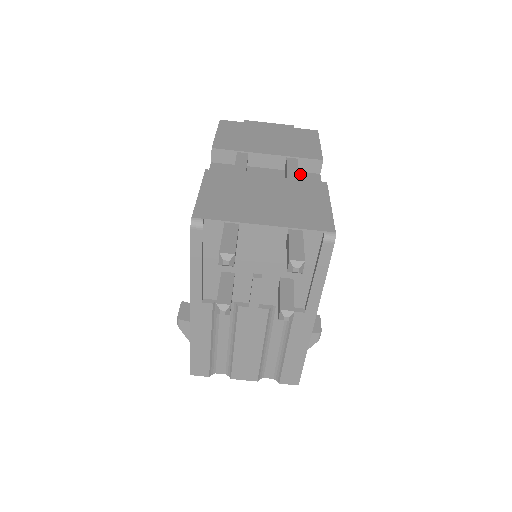
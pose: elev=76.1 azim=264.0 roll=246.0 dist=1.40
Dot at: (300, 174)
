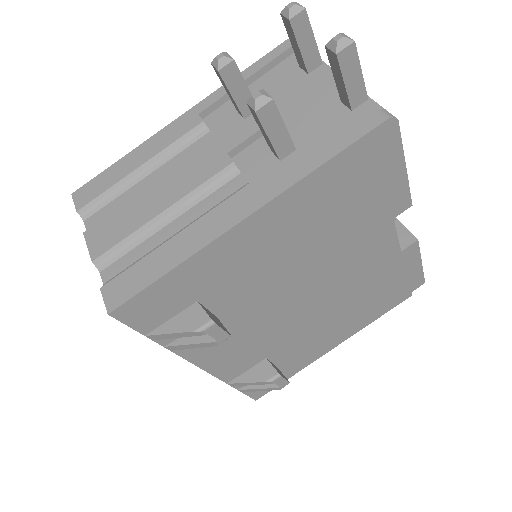
Dot at: occluded
